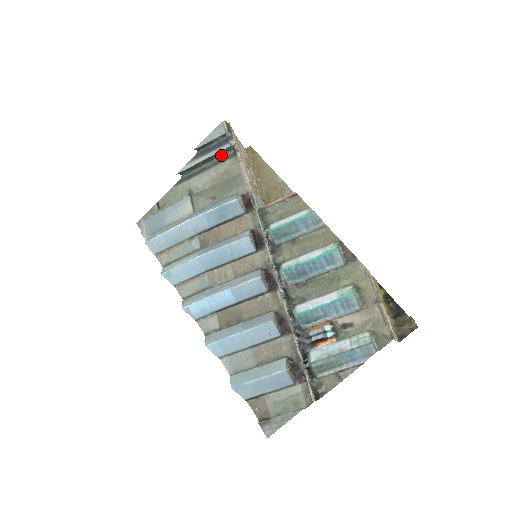
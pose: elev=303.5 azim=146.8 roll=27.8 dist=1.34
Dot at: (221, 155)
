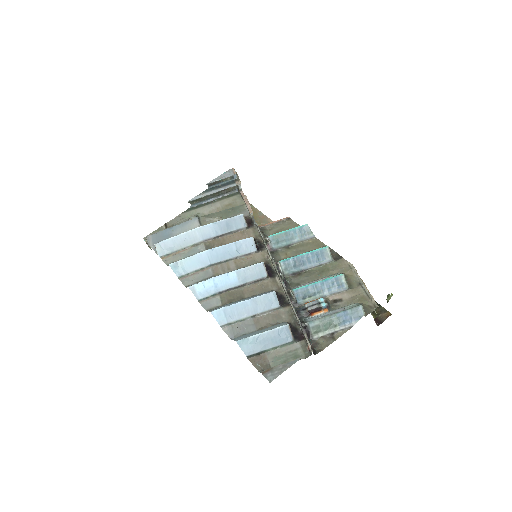
Dot at: (227, 193)
